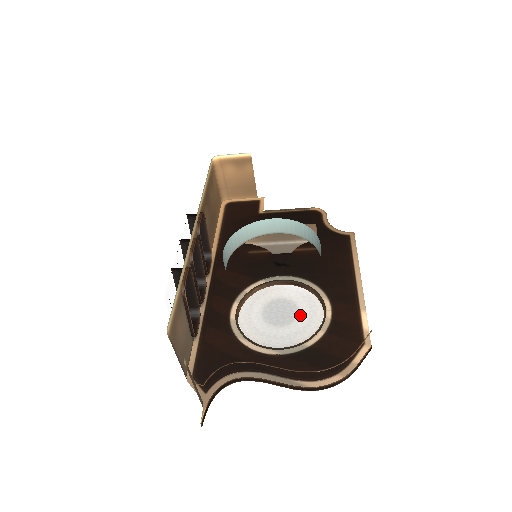
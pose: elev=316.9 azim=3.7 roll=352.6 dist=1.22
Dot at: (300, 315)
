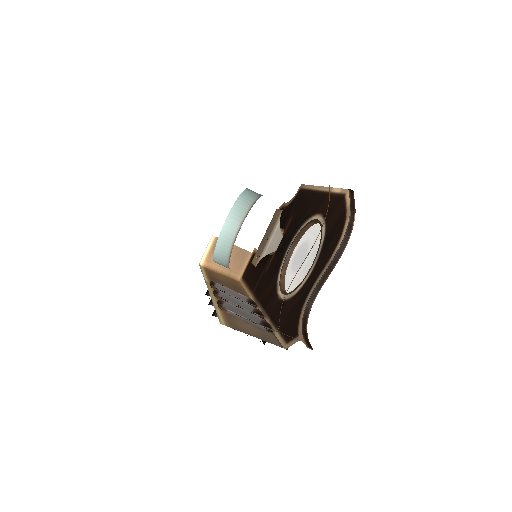
Dot at: (309, 241)
